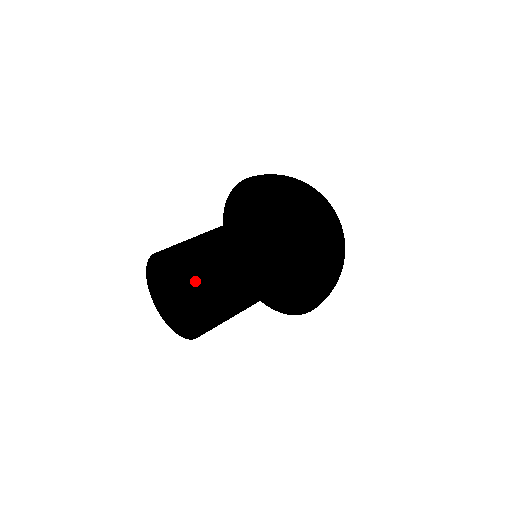
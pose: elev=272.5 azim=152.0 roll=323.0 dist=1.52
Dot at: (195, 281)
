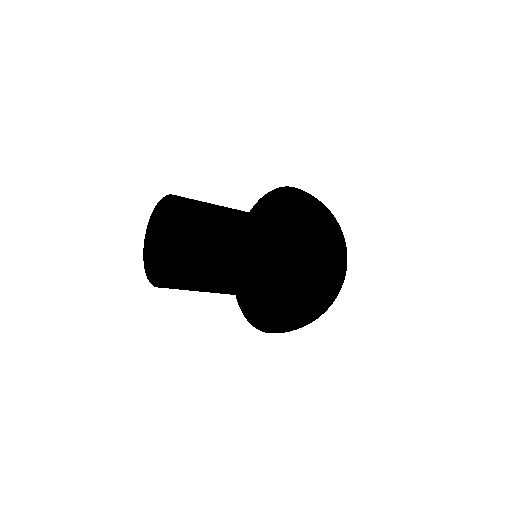
Dot at: (188, 235)
